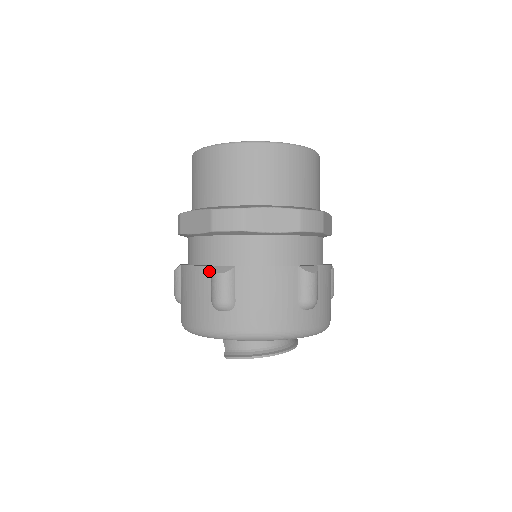
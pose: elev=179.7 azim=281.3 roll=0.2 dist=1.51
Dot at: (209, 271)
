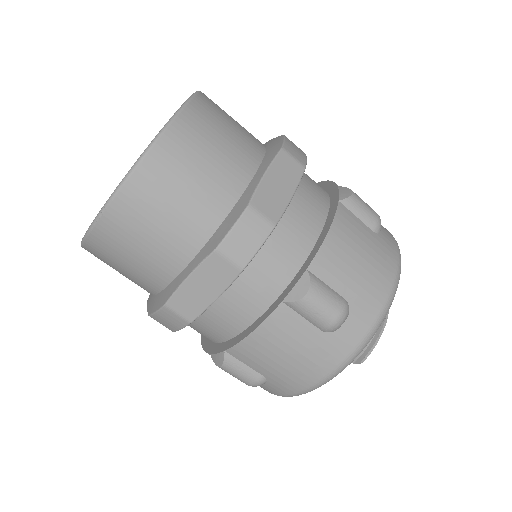
Dot at: (286, 309)
